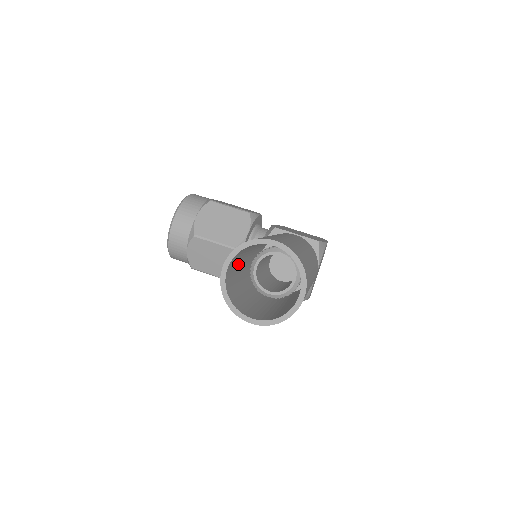
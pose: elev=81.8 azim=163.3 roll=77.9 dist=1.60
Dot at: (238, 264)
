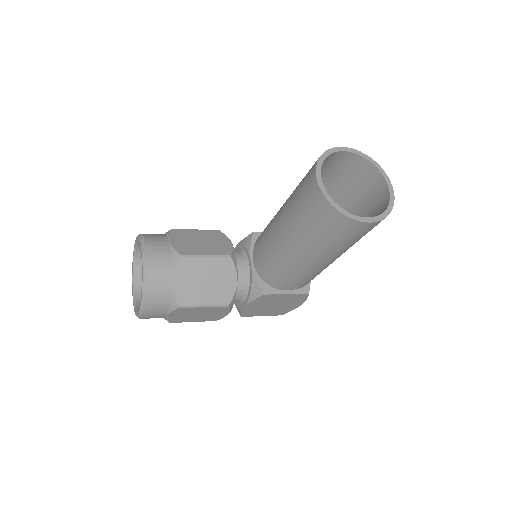
Dot at: occluded
